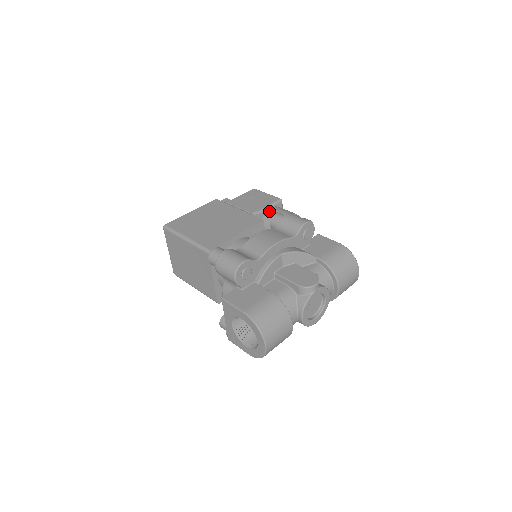
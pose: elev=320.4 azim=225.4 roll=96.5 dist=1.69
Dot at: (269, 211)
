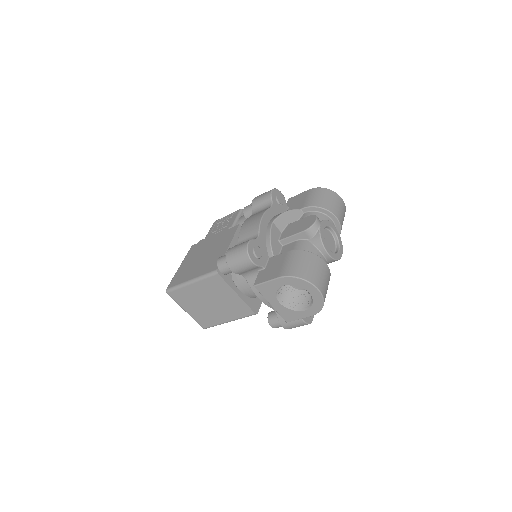
Dot at: (239, 222)
